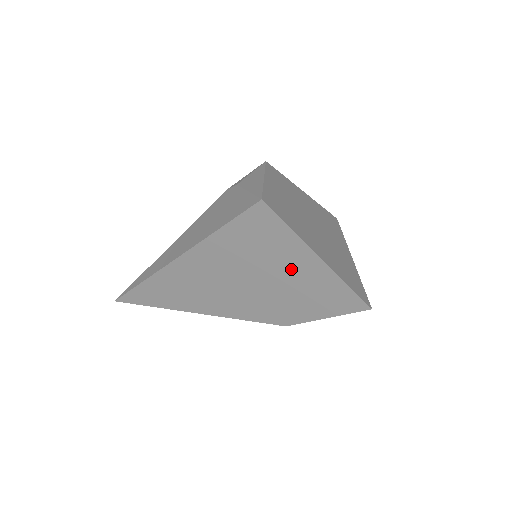
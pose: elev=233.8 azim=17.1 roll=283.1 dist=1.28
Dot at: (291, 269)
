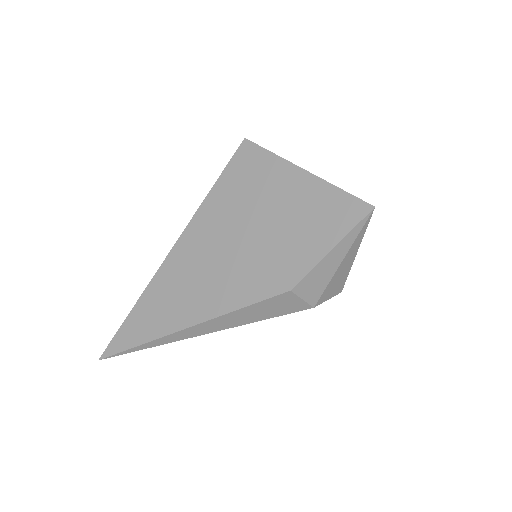
Dot at: (281, 200)
